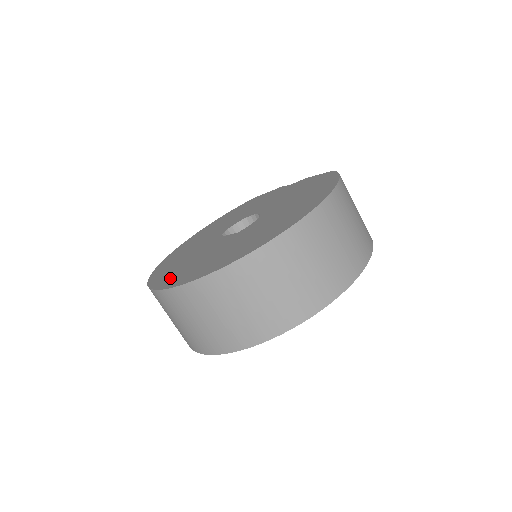
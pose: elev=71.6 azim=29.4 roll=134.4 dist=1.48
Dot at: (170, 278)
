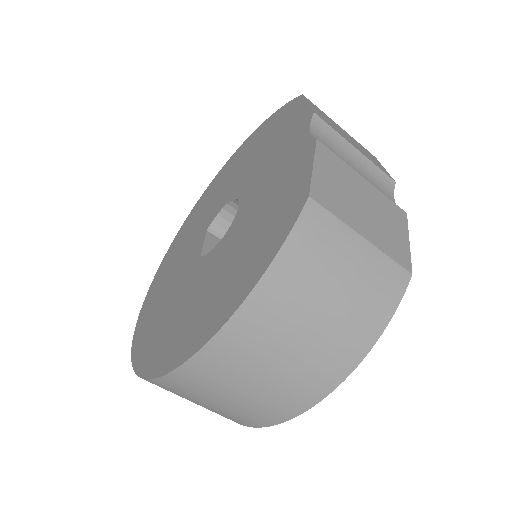
Dot at: (155, 287)
